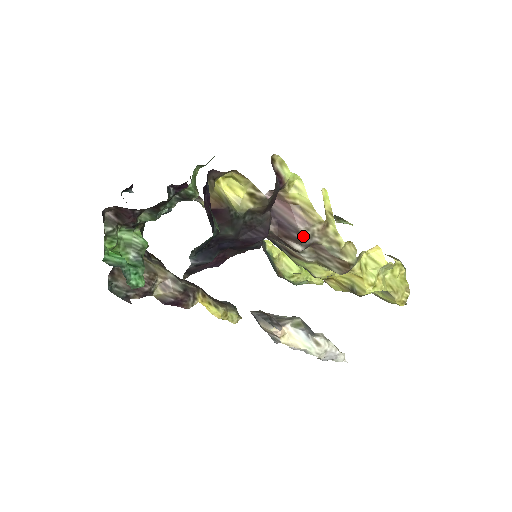
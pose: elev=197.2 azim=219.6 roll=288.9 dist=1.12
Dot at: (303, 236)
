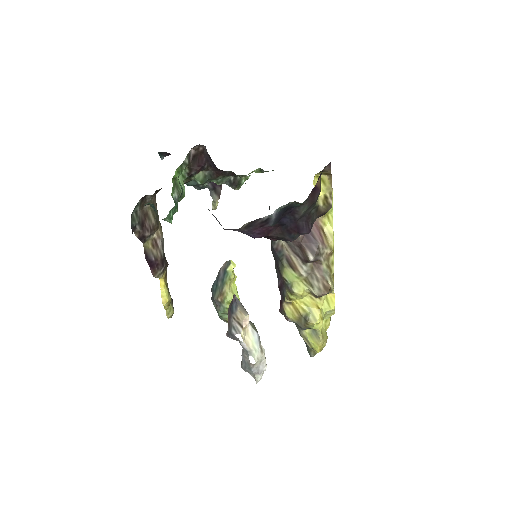
Dot at: (318, 251)
